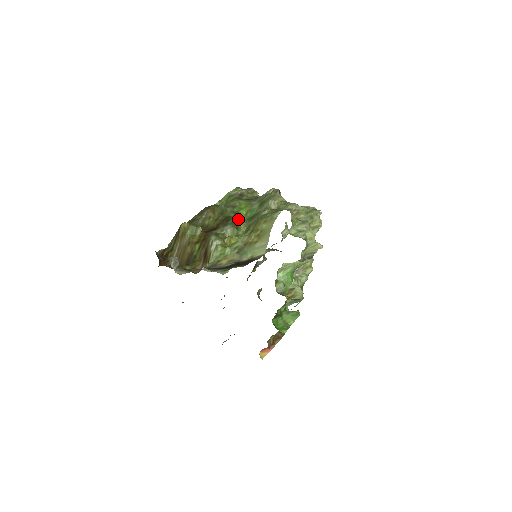
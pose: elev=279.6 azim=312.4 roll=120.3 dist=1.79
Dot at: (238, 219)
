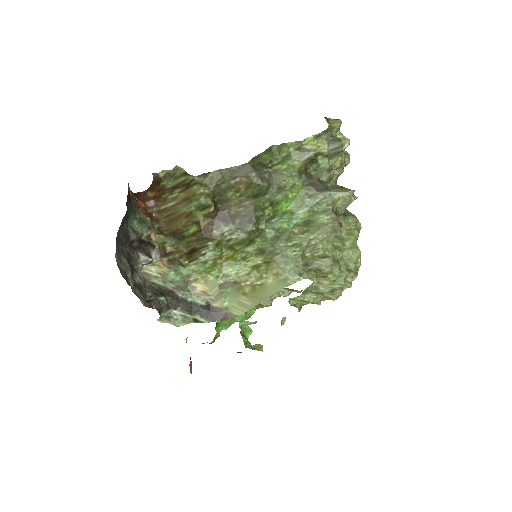
Dot at: (268, 215)
